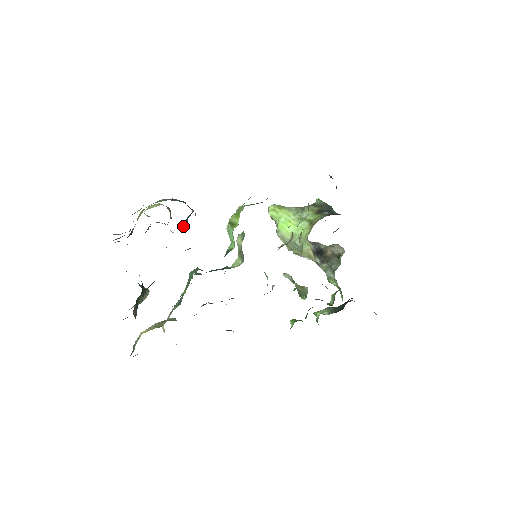
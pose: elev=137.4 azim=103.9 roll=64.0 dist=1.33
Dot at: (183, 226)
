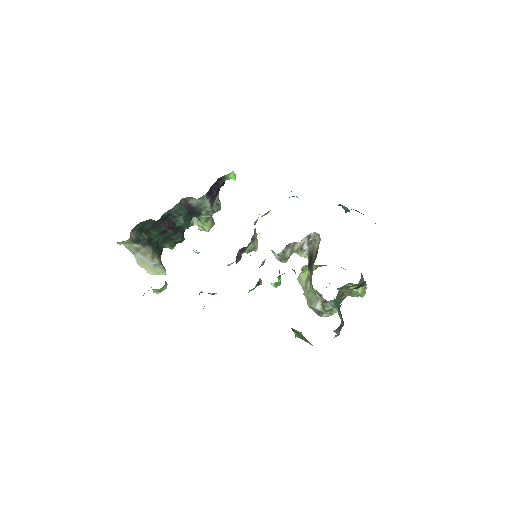
Dot at: occluded
